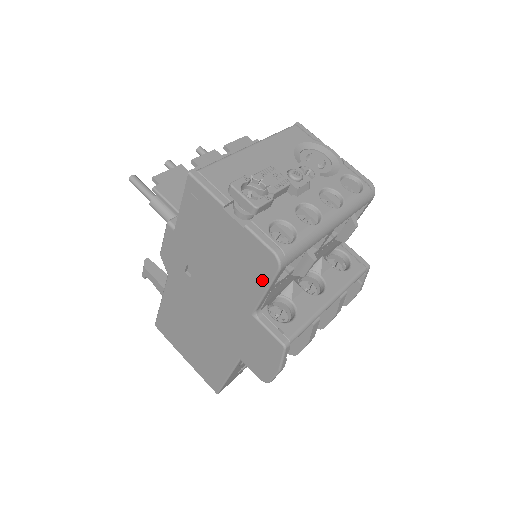
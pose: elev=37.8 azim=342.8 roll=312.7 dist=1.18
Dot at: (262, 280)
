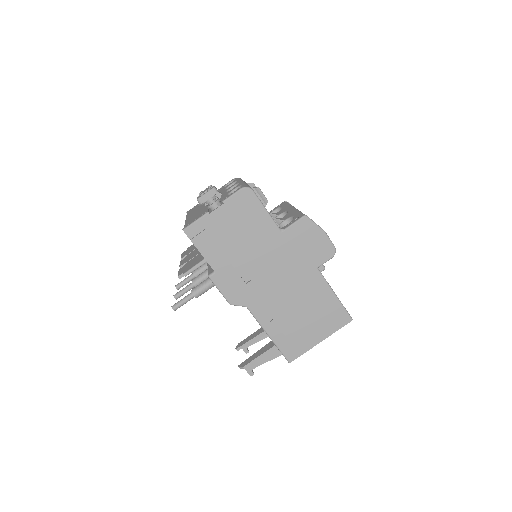
Dot at: (258, 208)
